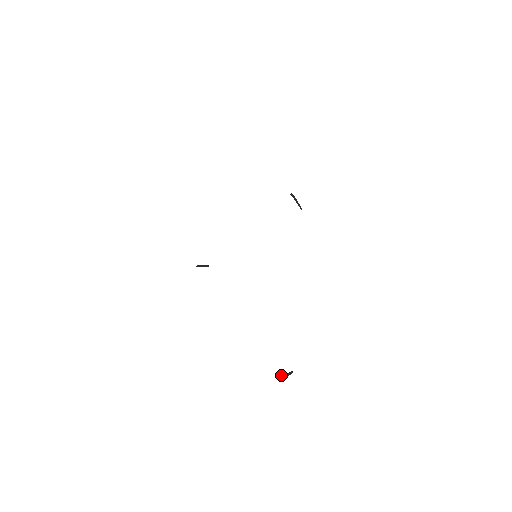
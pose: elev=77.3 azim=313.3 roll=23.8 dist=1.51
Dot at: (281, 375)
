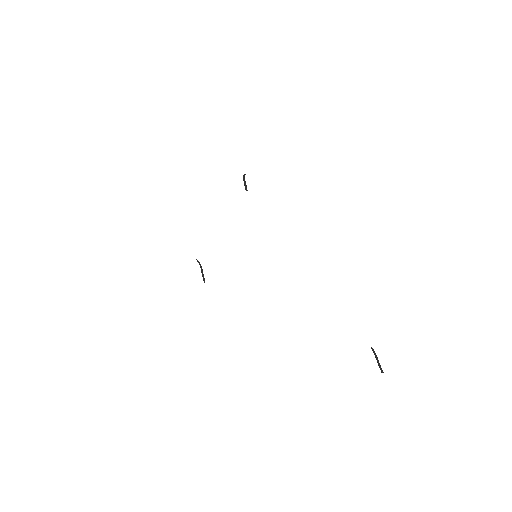
Dot at: (381, 369)
